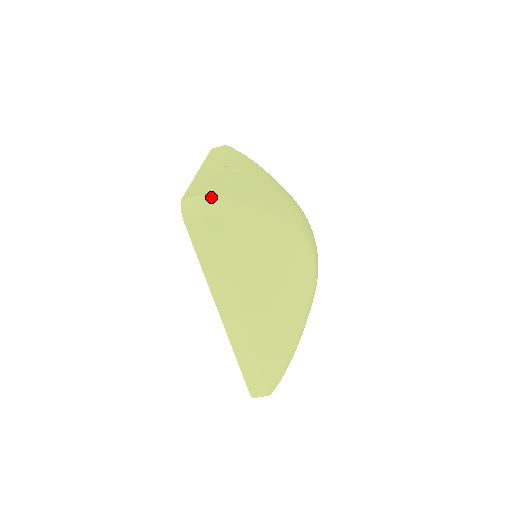
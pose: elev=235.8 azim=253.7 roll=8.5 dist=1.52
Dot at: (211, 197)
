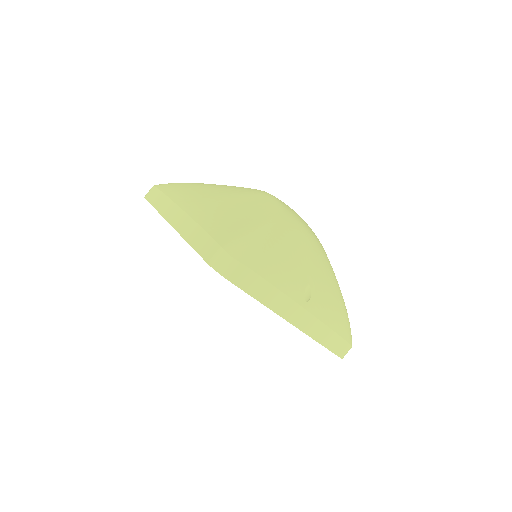
Dot at: occluded
